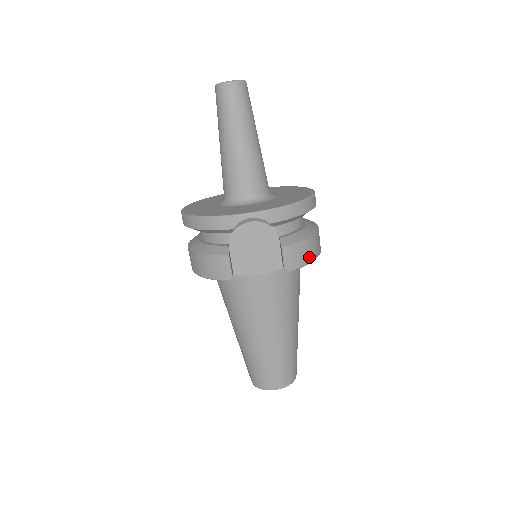
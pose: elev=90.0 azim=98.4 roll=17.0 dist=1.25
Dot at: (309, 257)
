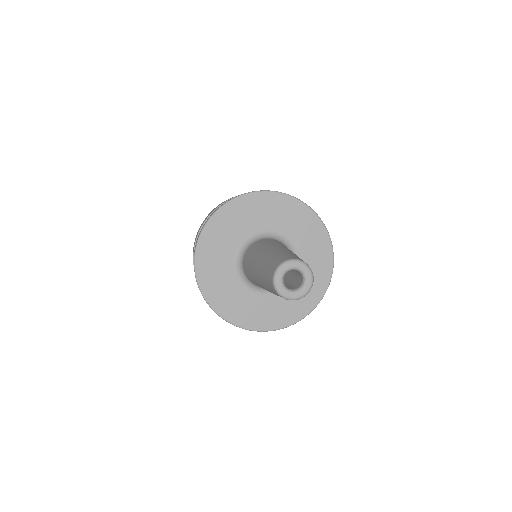
Dot at: occluded
